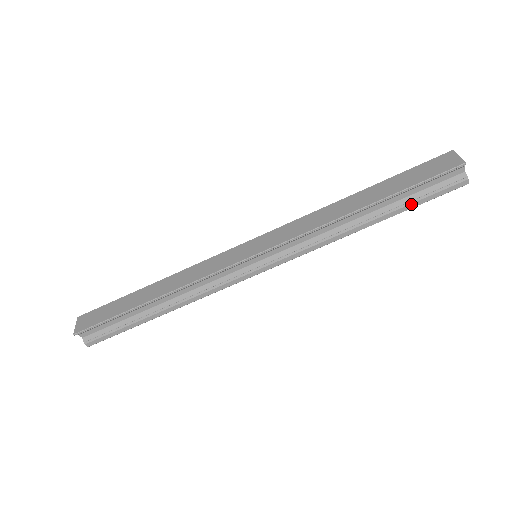
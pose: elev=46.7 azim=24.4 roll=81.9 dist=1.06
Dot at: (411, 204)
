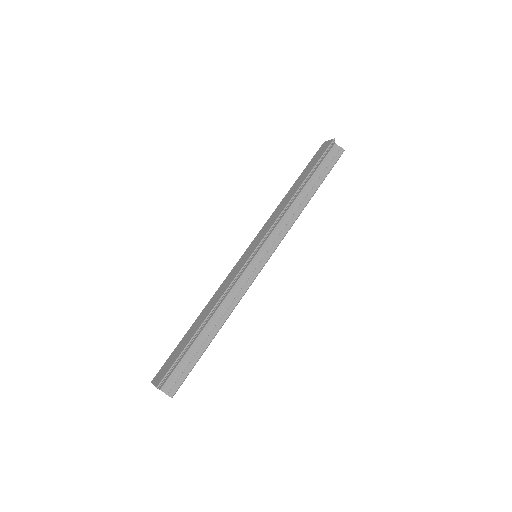
Dot at: (323, 175)
